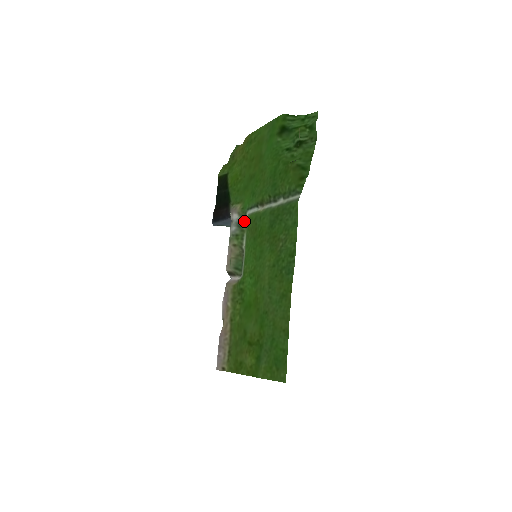
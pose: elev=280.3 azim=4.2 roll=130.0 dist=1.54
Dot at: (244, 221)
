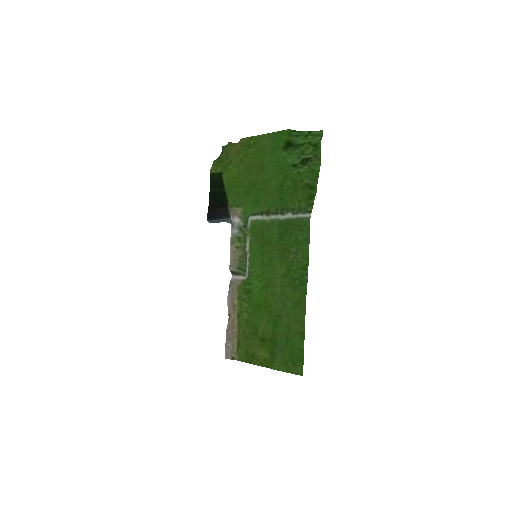
Dot at: (246, 225)
